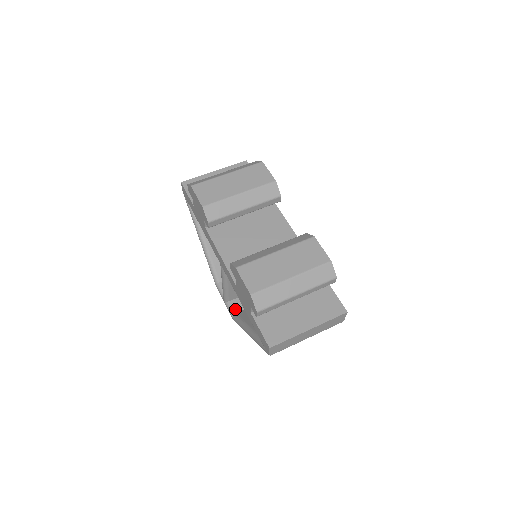
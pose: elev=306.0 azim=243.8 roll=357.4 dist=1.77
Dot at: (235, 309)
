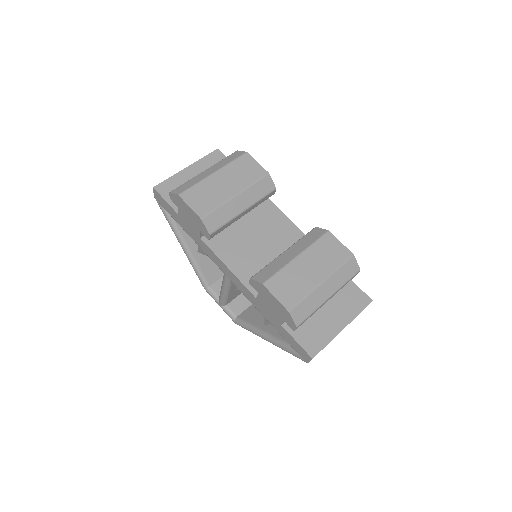
Dot at: (235, 312)
